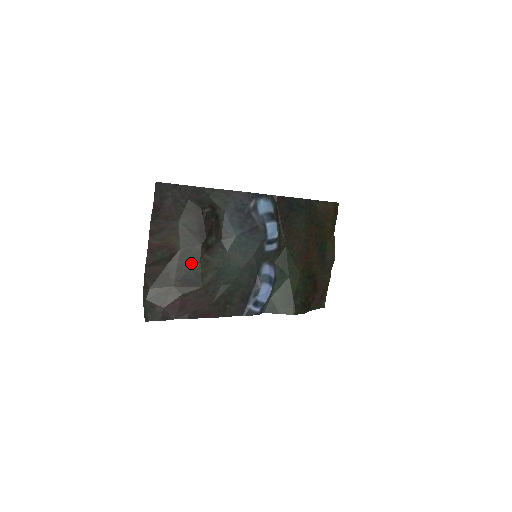
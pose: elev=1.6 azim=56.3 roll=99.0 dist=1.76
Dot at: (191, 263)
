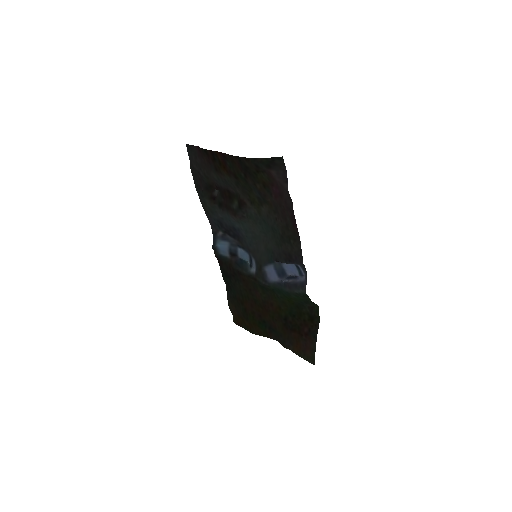
Dot at: (247, 191)
